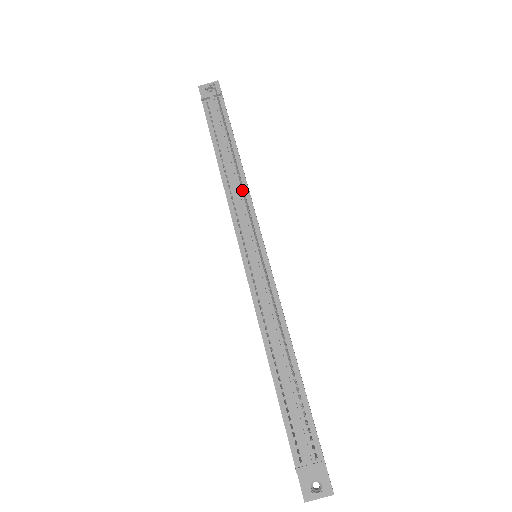
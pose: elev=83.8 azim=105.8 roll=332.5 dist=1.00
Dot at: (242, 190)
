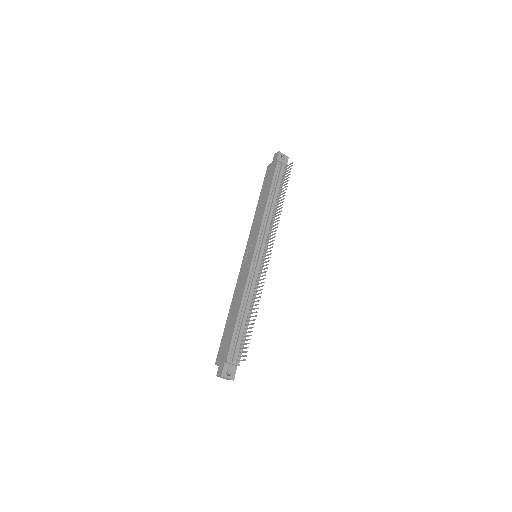
Dot at: (276, 224)
